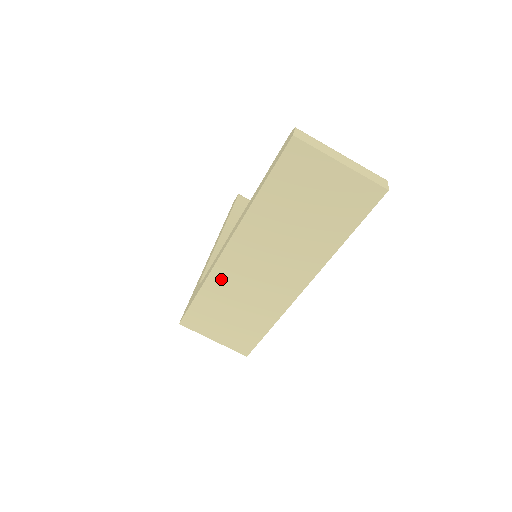
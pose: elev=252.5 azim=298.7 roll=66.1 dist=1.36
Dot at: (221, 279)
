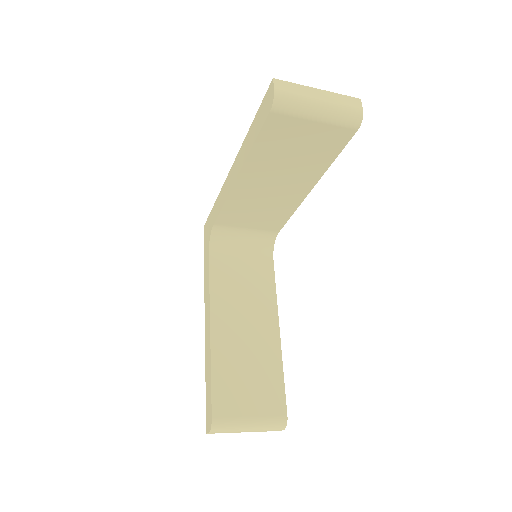
Dot at: occluded
